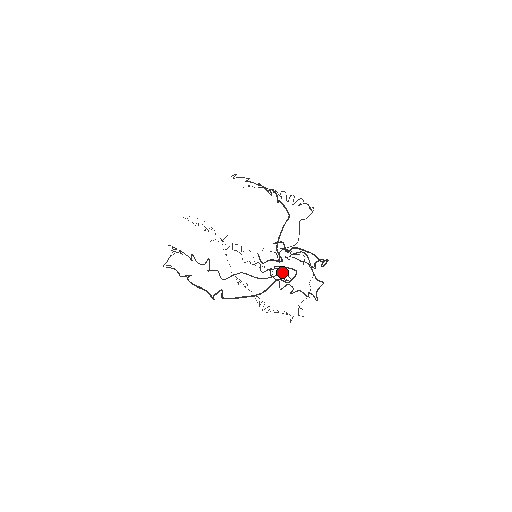
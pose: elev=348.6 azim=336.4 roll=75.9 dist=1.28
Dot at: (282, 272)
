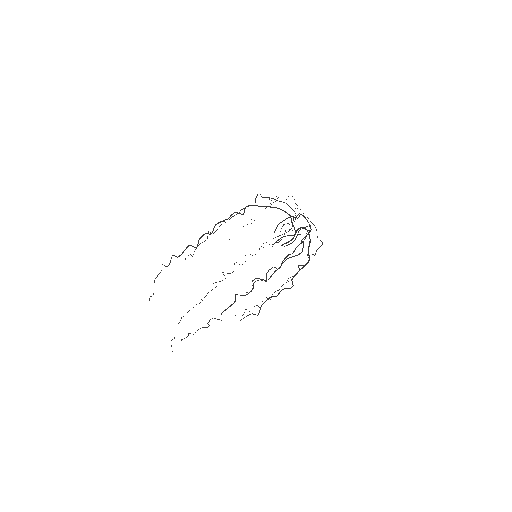
Dot at: occluded
